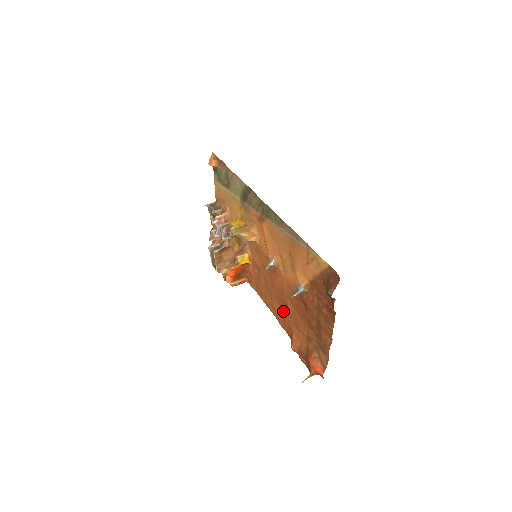
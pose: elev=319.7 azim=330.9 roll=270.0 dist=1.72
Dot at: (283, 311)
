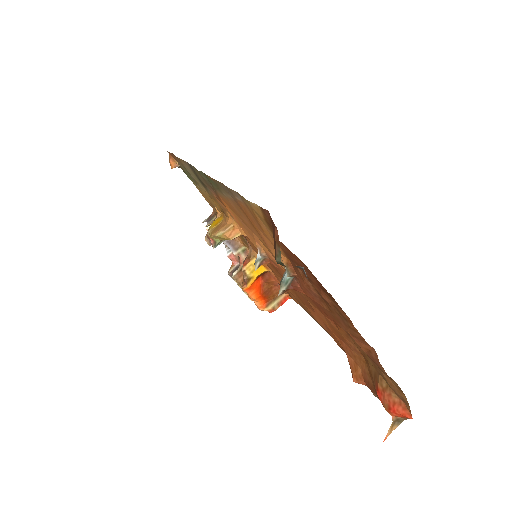
Dot at: (324, 323)
